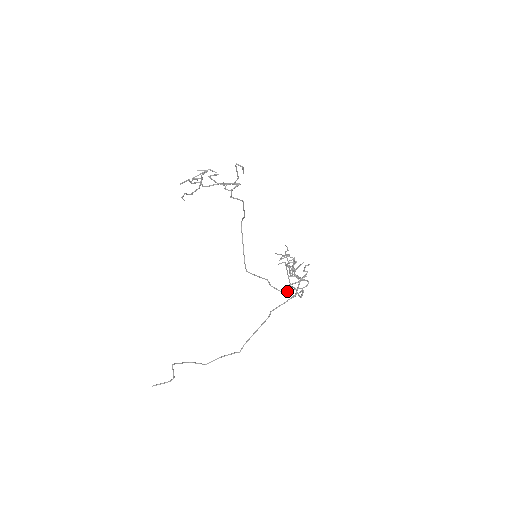
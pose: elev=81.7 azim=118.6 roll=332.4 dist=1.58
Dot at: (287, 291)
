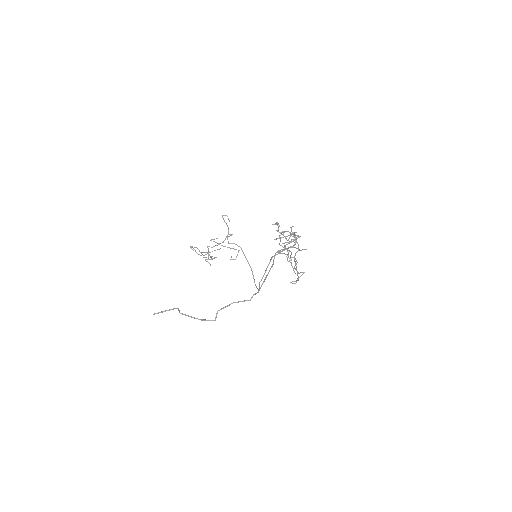
Dot at: (279, 238)
